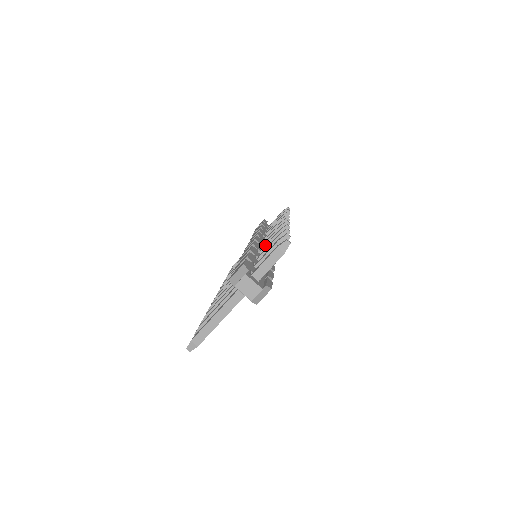
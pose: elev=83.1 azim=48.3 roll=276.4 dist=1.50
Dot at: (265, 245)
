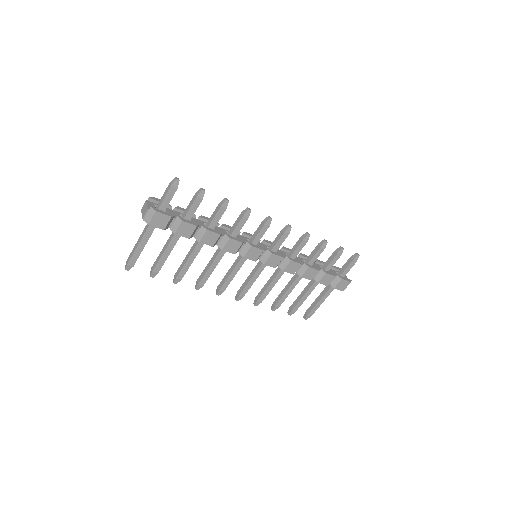
Dot at: occluded
